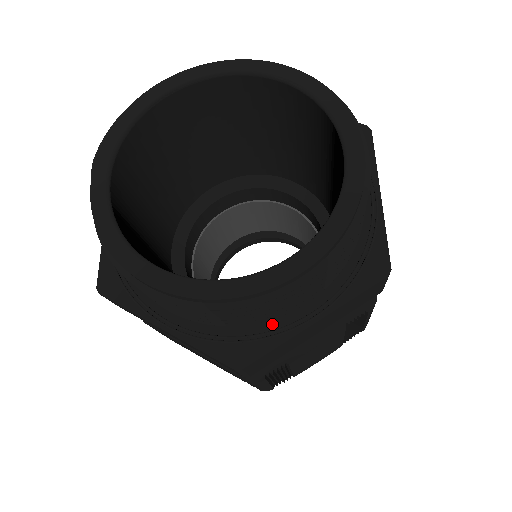
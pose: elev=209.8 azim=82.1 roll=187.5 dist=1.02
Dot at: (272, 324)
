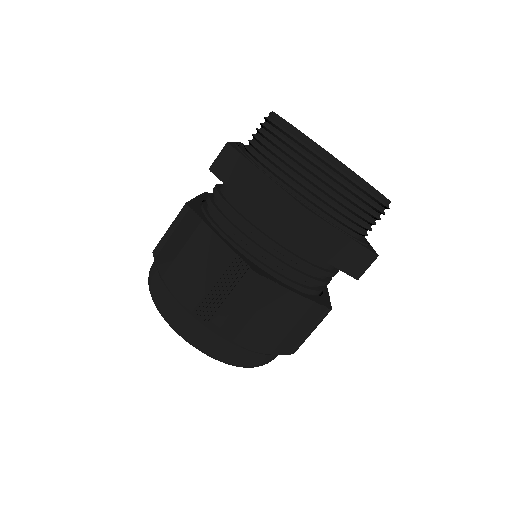
Dot at: (323, 217)
